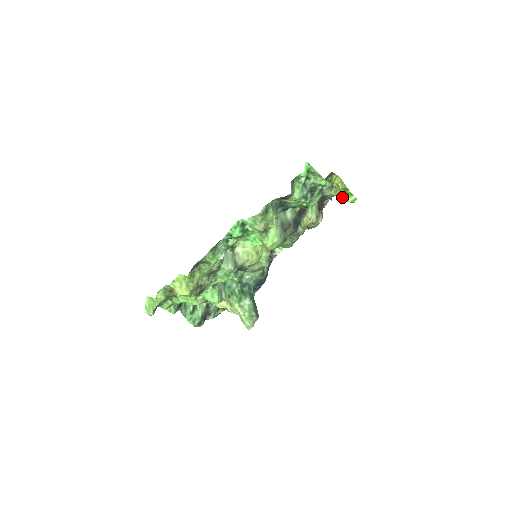
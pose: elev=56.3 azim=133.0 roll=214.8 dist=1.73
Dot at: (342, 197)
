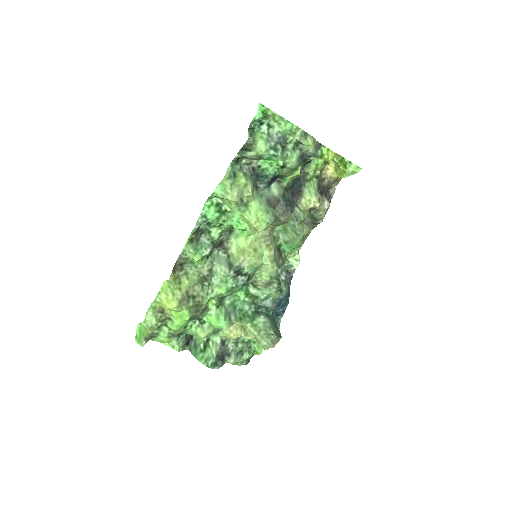
Dot at: (342, 171)
